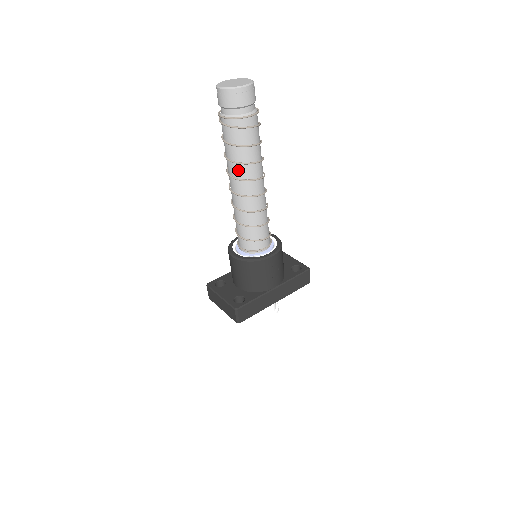
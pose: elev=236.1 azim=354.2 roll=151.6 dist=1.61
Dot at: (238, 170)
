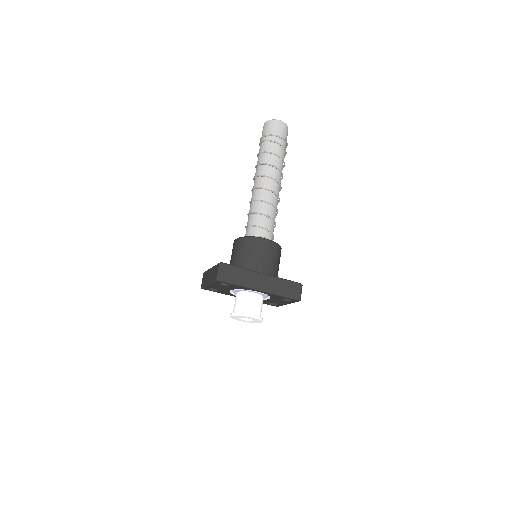
Dot at: (262, 170)
